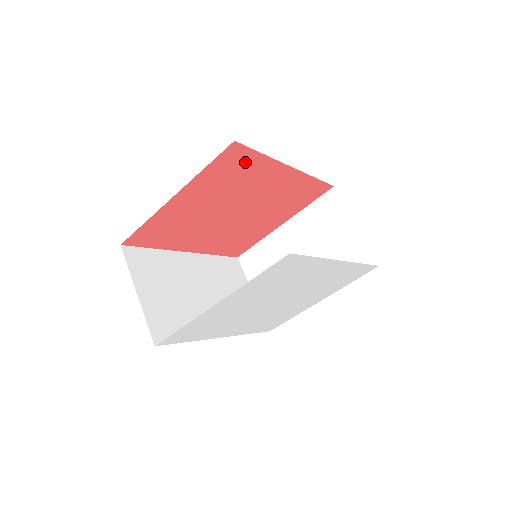
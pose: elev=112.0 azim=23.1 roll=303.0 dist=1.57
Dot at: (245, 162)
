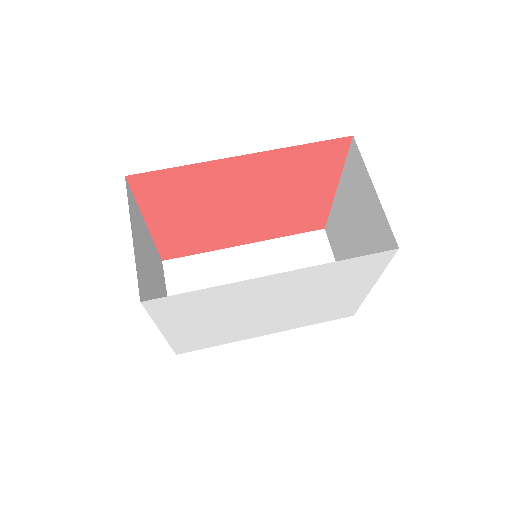
Dot at: (170, 179)
